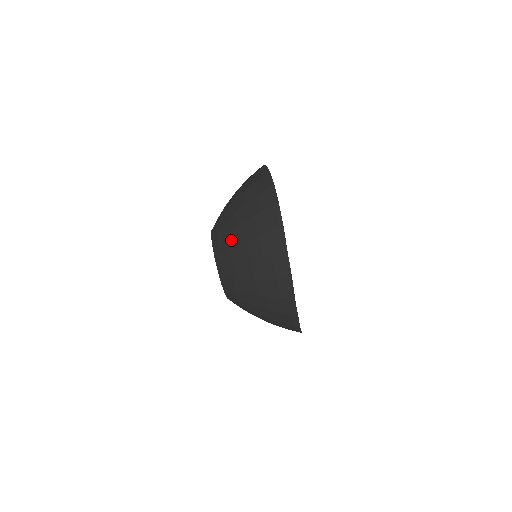
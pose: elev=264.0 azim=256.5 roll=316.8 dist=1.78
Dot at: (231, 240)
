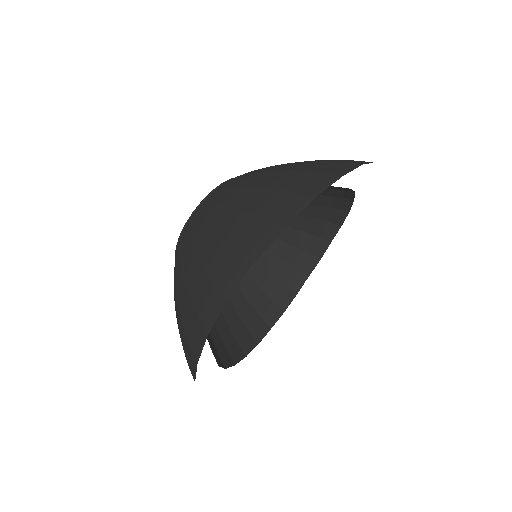
Dot at: (263, 169)
